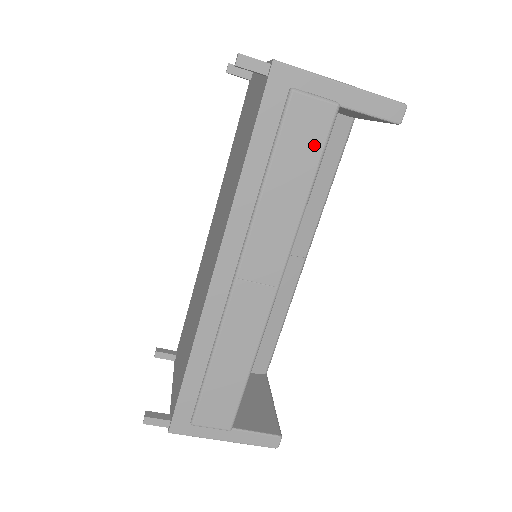
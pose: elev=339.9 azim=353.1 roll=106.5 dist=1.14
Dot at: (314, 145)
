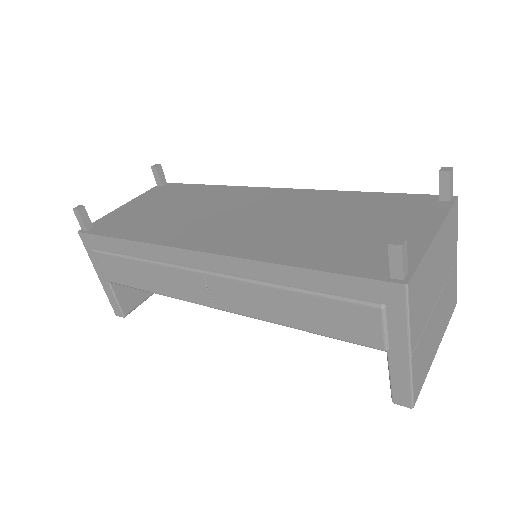
Dot at: (340, 331)
